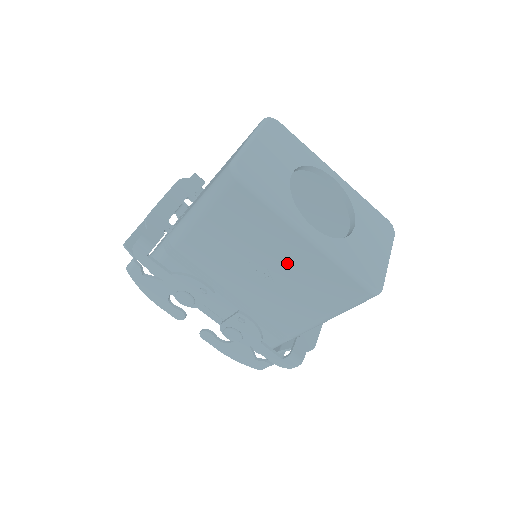
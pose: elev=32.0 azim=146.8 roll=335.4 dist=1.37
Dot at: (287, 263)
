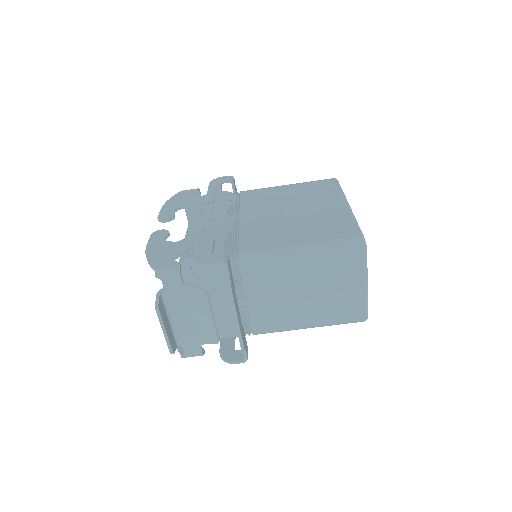
Dot at: (315, 211)
